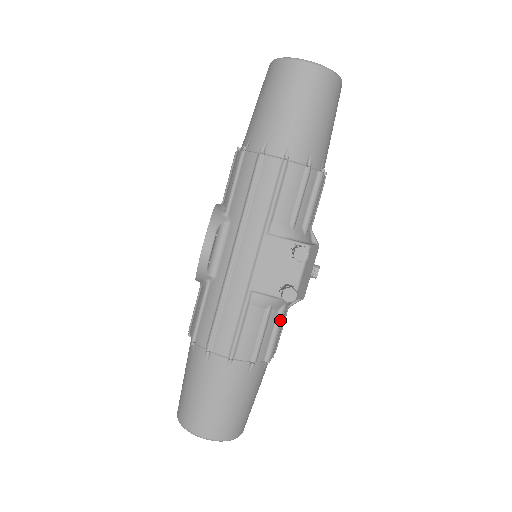
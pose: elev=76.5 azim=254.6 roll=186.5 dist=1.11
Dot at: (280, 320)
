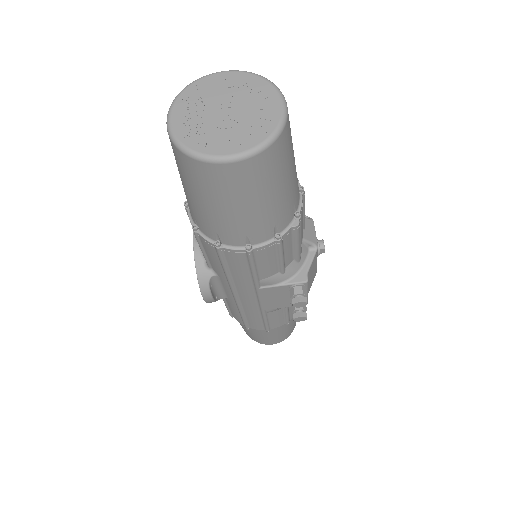
Dot at: occluded
